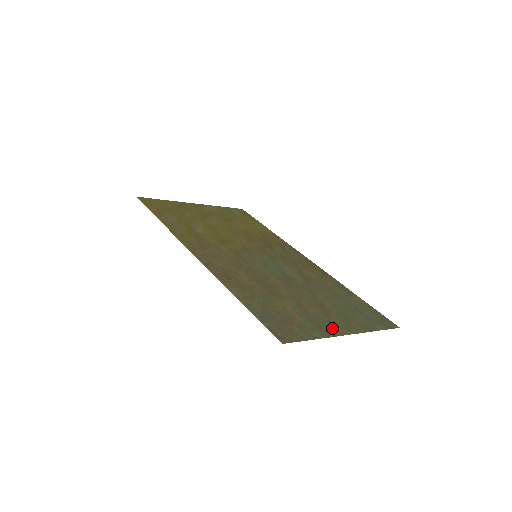
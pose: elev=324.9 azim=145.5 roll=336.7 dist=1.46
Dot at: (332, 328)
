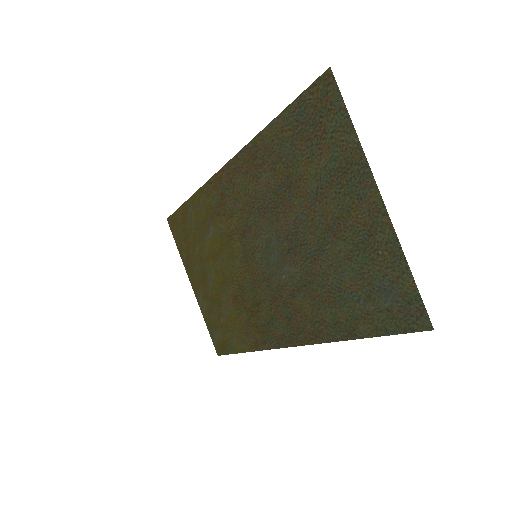
Dot at: (360, 184)
